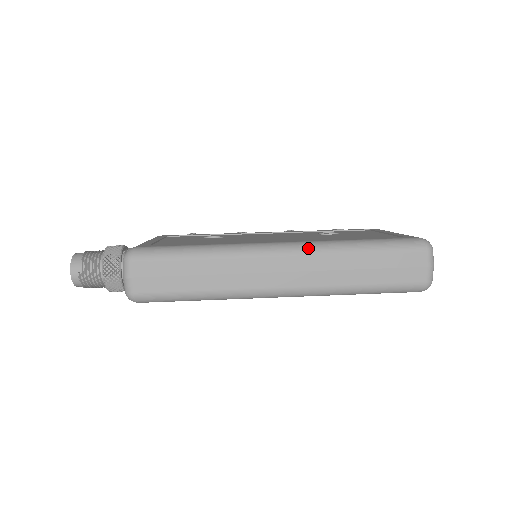
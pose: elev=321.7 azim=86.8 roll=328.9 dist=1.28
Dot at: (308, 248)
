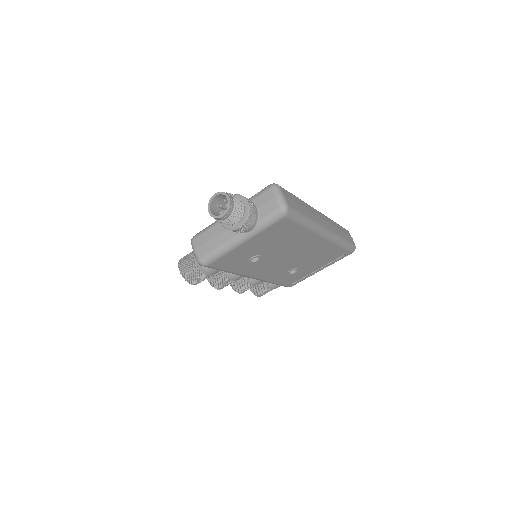
Dot at: (323, 214)
